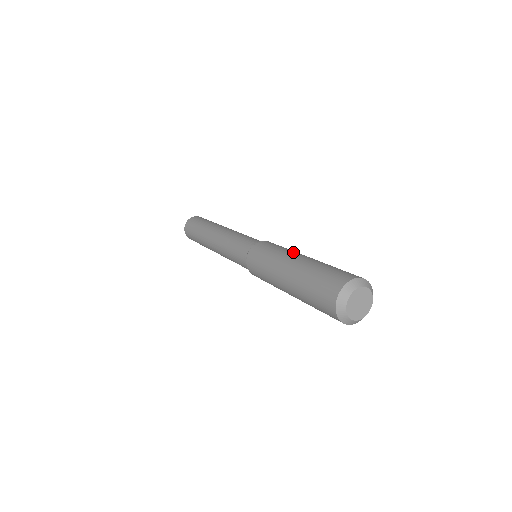
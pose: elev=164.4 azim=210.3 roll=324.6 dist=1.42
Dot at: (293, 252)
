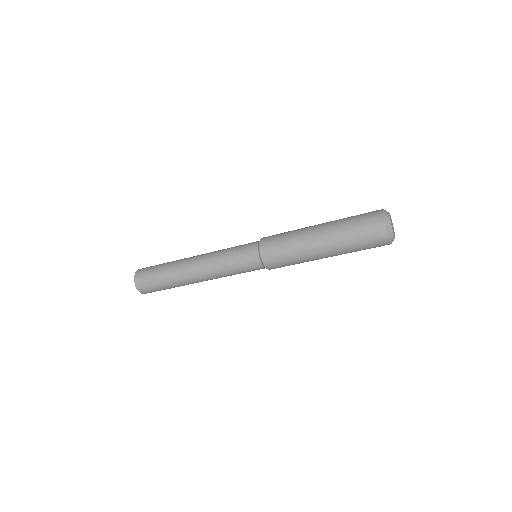
Dot at: occluded
